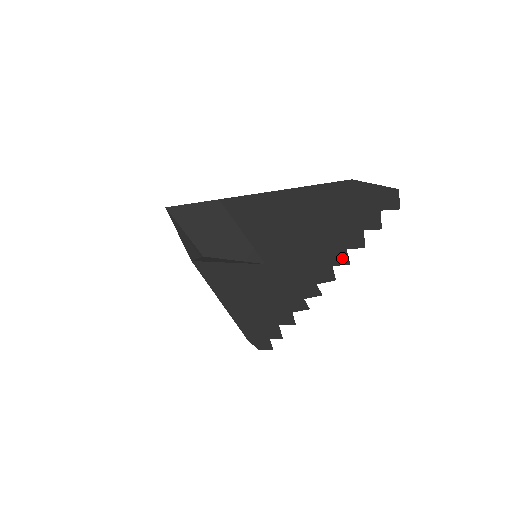
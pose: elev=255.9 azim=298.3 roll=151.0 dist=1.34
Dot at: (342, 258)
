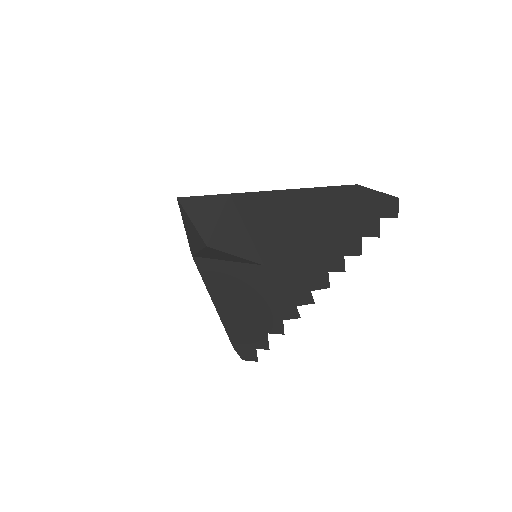
Dot at: (339, 265)
